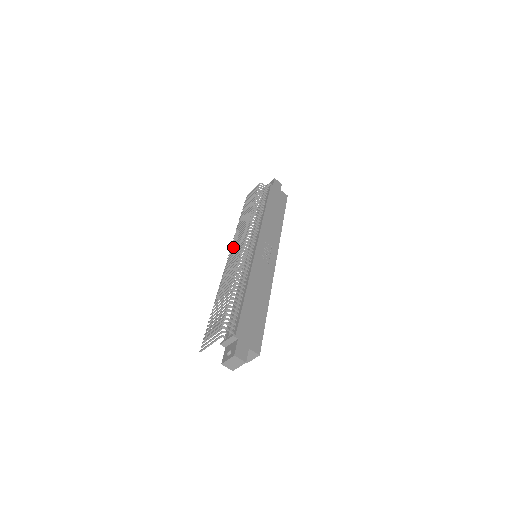
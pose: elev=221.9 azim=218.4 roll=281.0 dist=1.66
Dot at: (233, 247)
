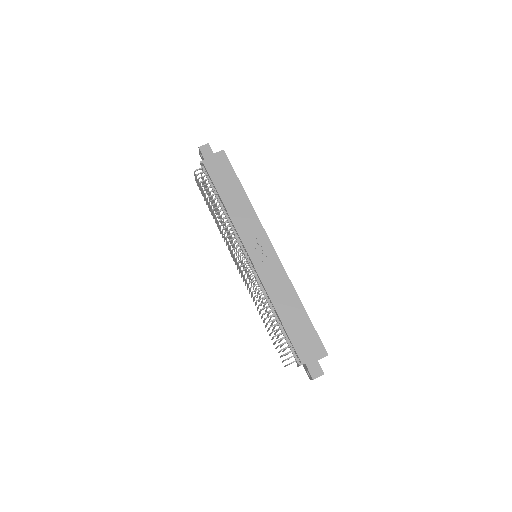
Dot at: (234, 260)
